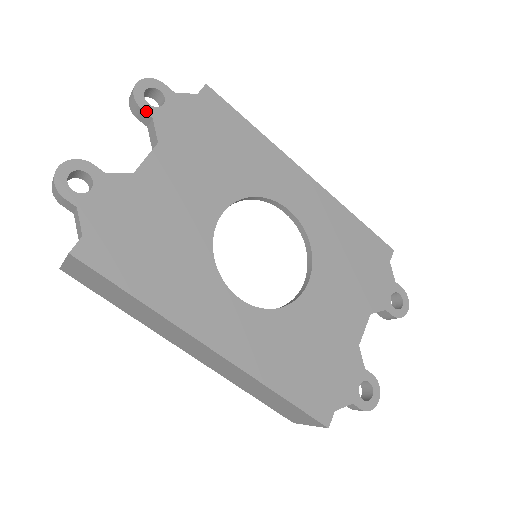
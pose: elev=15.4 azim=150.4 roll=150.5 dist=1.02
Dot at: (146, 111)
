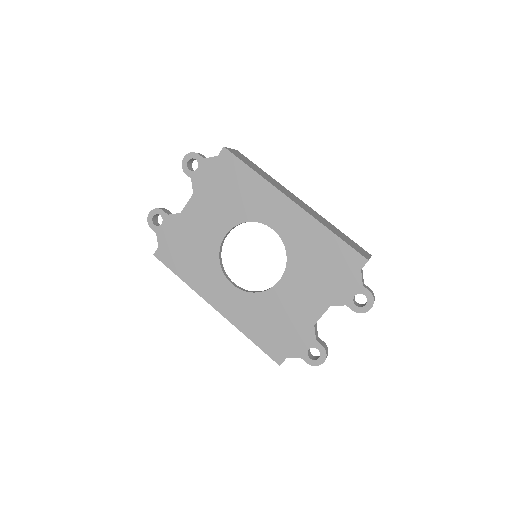
Dot at: (188, 175)
